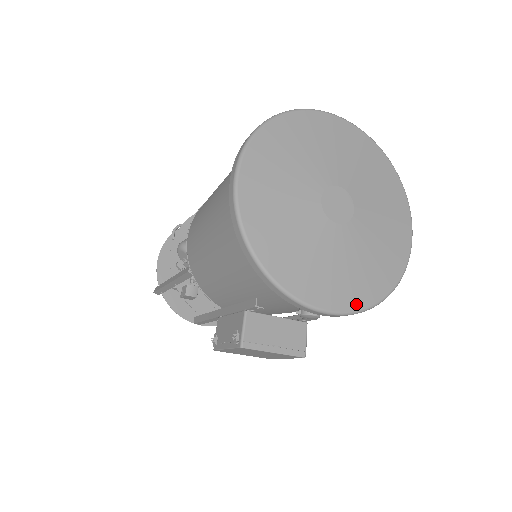
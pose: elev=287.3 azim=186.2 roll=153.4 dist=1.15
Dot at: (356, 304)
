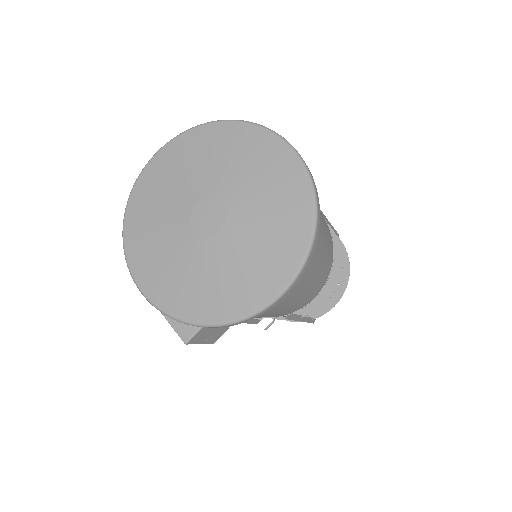
Dot at: (167, 306)
